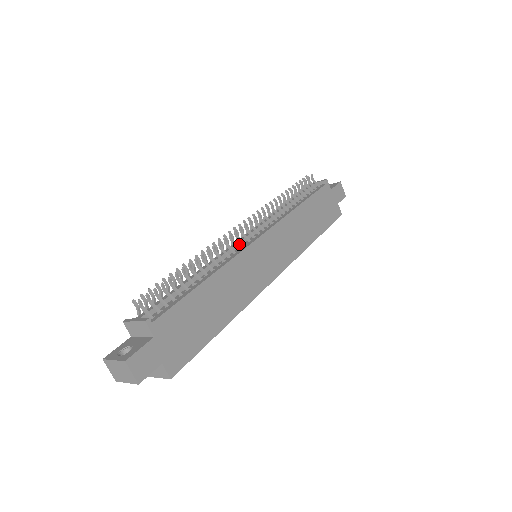
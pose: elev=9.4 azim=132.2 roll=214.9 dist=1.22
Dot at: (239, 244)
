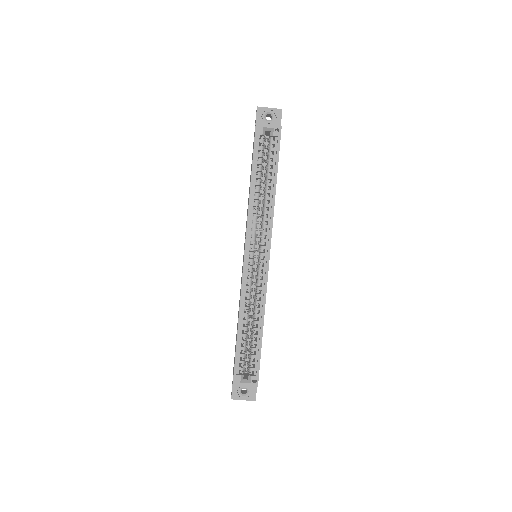
Dot at: occluded
